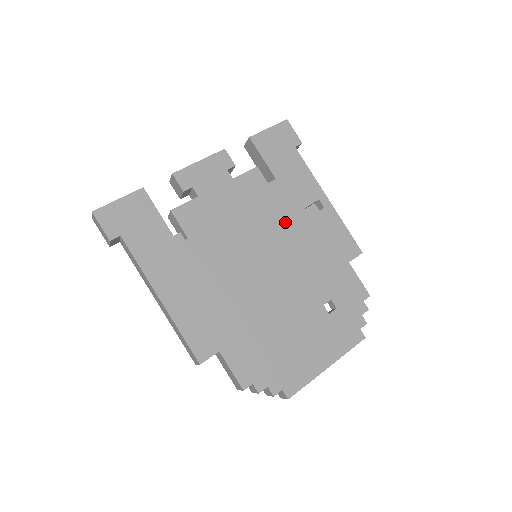
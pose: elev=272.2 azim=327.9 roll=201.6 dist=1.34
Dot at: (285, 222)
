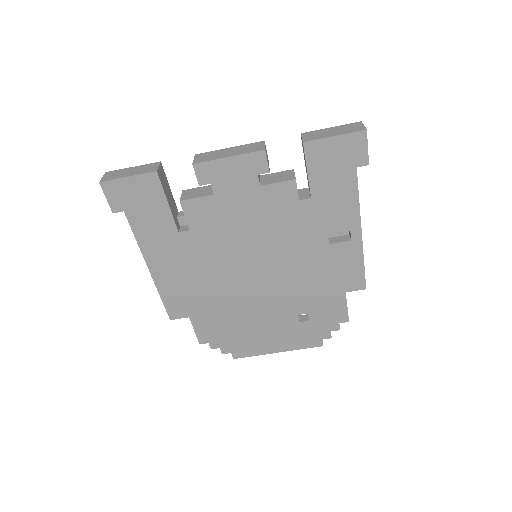
Dot at: (298, 242)
